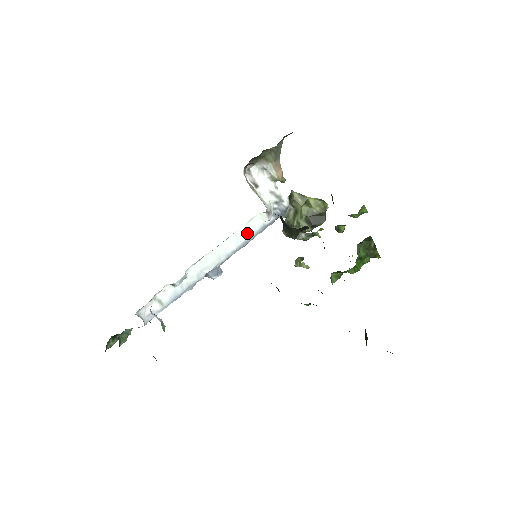
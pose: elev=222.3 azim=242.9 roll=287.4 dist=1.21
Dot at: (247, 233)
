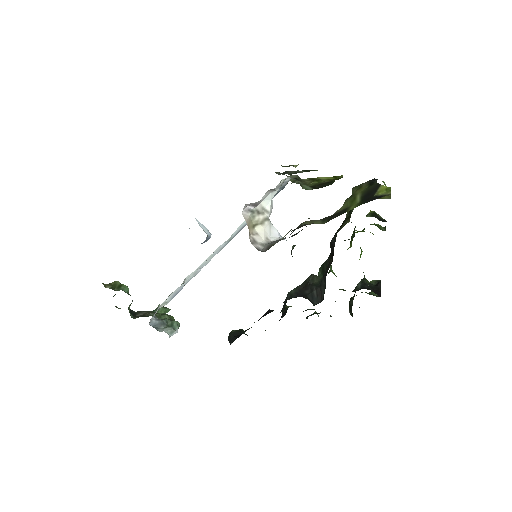
Dot at: (241, 225)
